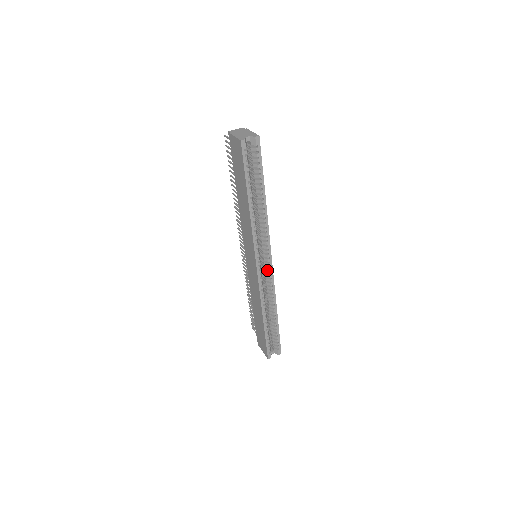
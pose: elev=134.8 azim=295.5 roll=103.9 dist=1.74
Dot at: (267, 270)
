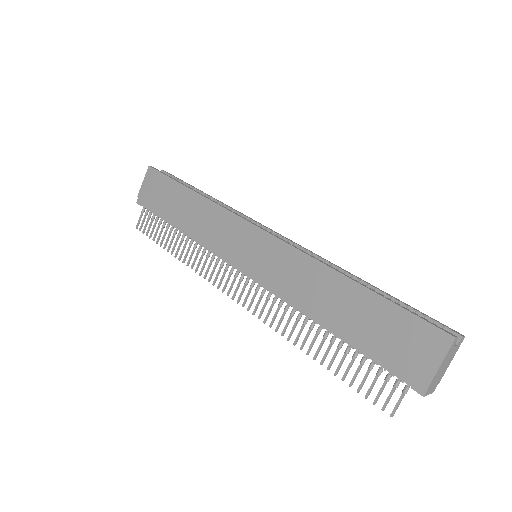
Dot at: occluded
